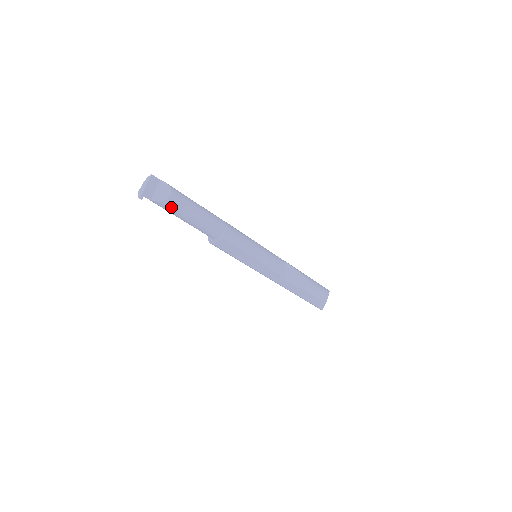
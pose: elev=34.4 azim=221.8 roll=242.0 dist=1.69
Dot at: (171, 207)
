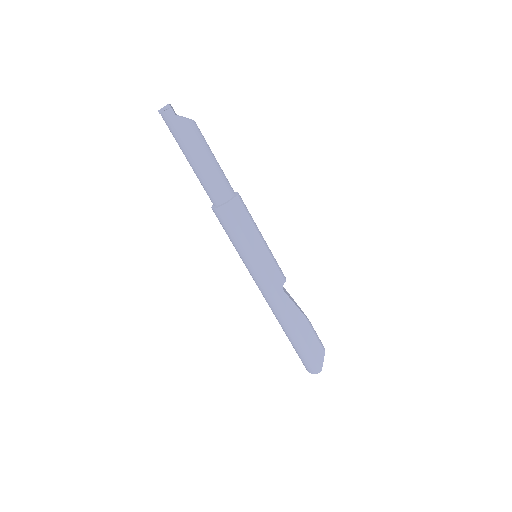
Dot at: (195, 132)
